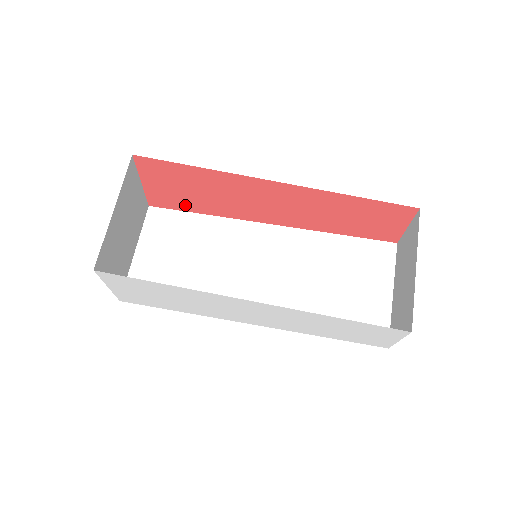
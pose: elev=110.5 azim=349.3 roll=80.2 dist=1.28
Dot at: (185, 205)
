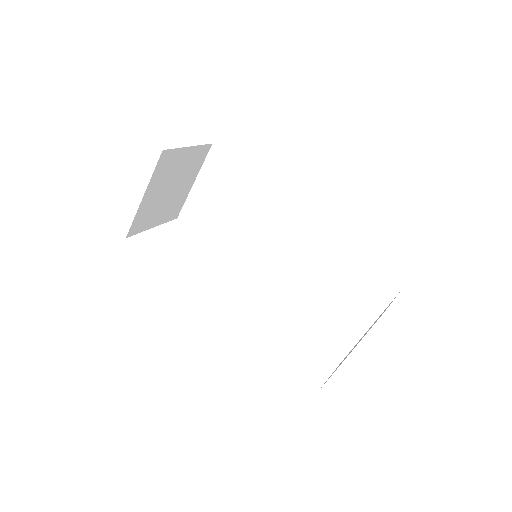
Dot at: occluded
